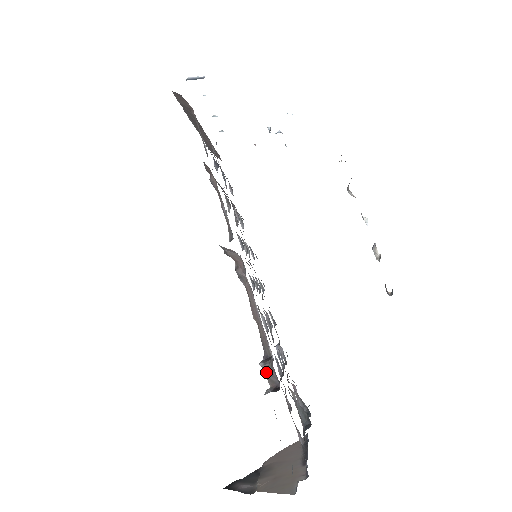
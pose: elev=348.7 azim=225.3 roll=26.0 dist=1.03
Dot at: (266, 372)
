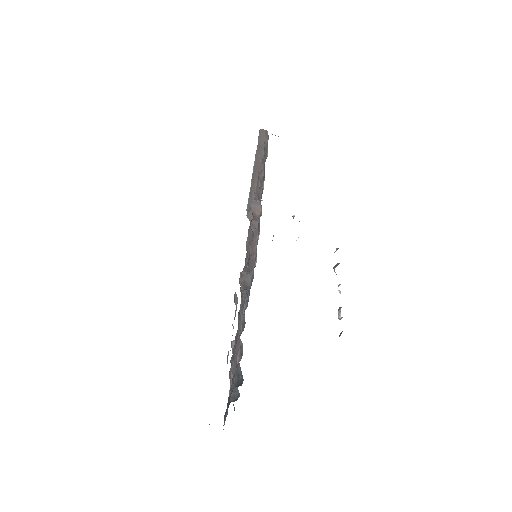
Dot at: (243, 280)
